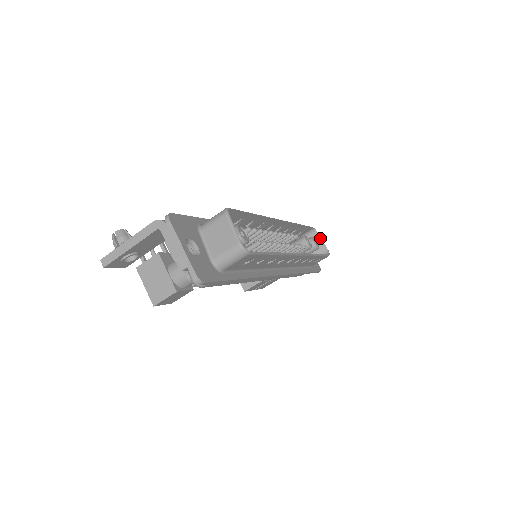
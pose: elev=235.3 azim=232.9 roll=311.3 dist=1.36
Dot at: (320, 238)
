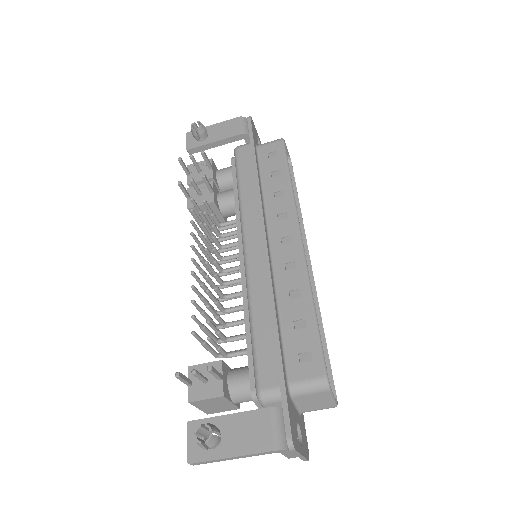
Dot at: (285, 146)
